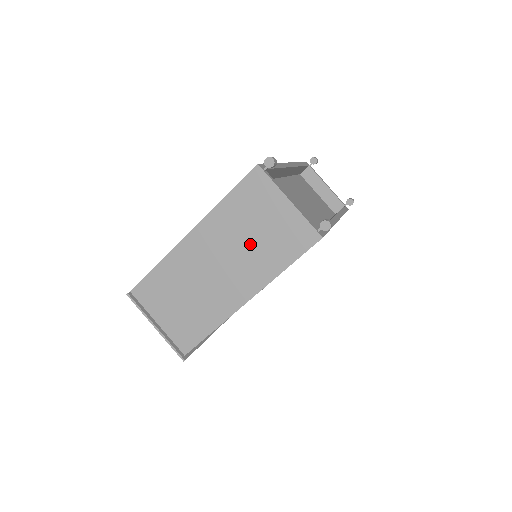
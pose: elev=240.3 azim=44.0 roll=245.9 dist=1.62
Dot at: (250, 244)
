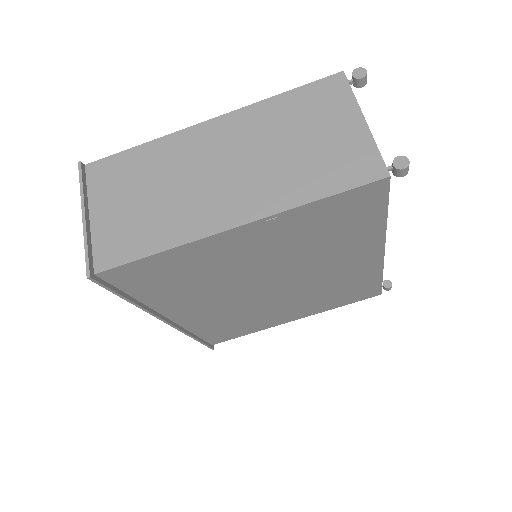
Dot at: (282, 155)
